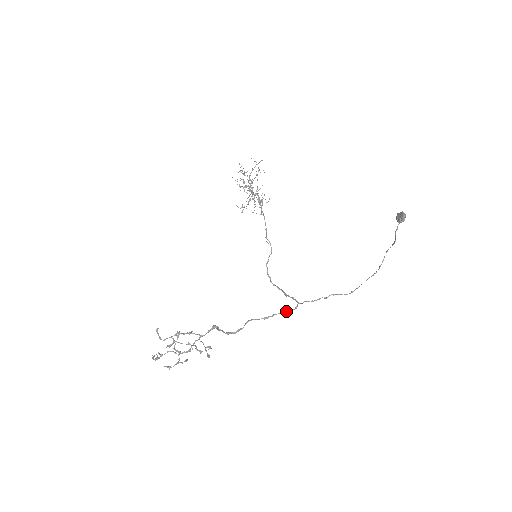
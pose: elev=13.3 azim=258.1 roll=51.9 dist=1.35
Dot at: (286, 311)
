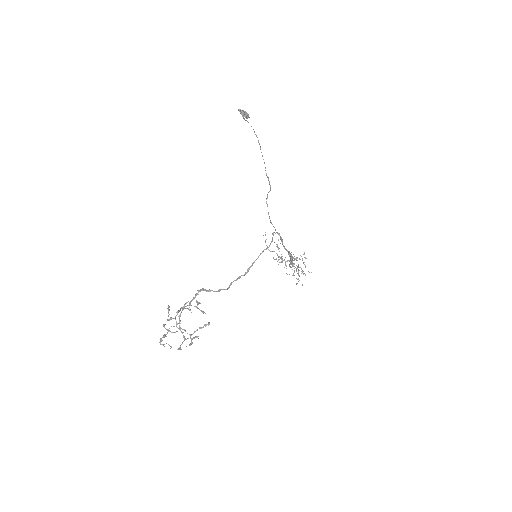
Dot at: (269, 245)
